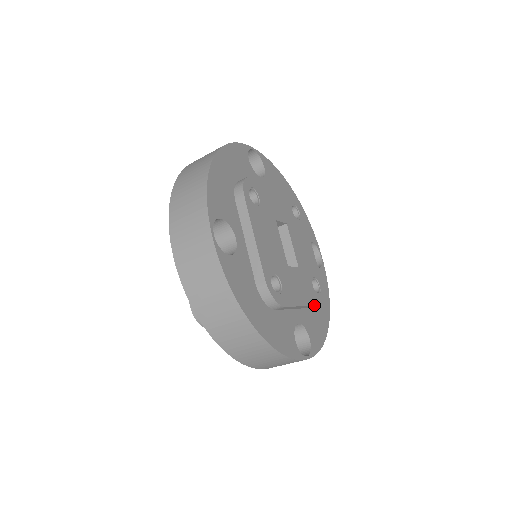
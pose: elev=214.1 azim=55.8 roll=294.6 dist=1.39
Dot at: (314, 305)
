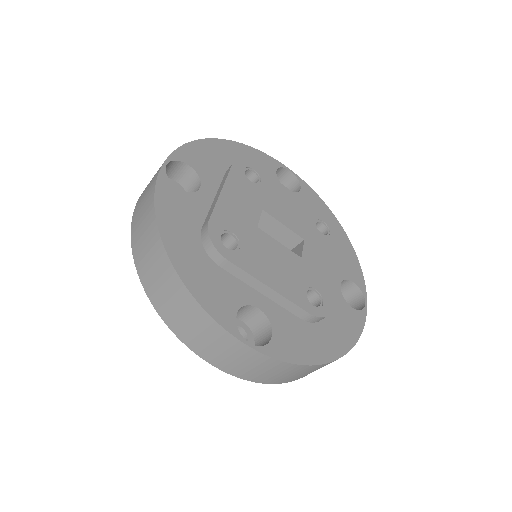
Dot at: (337, 253)
